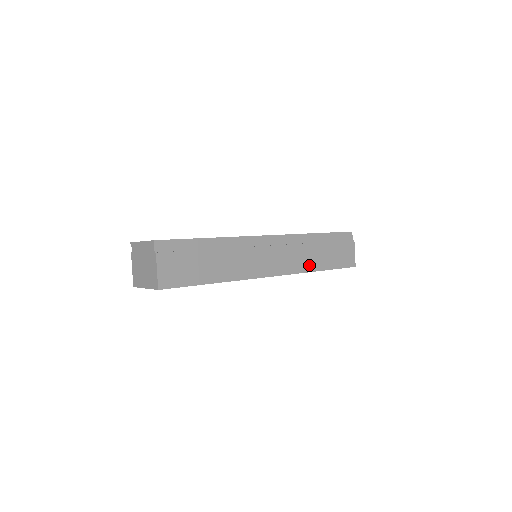
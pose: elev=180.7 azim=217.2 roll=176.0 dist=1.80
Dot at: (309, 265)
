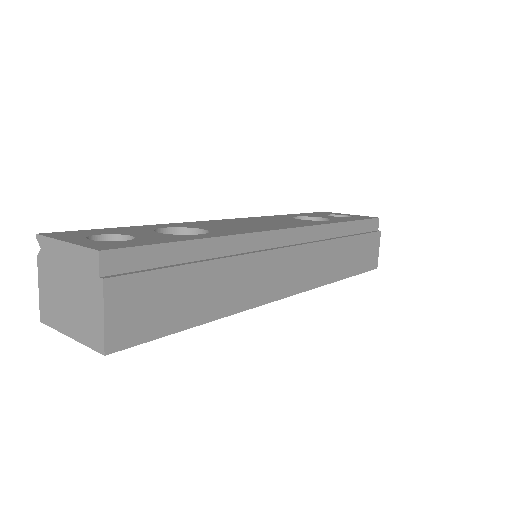
Dot at: (331, 272)
